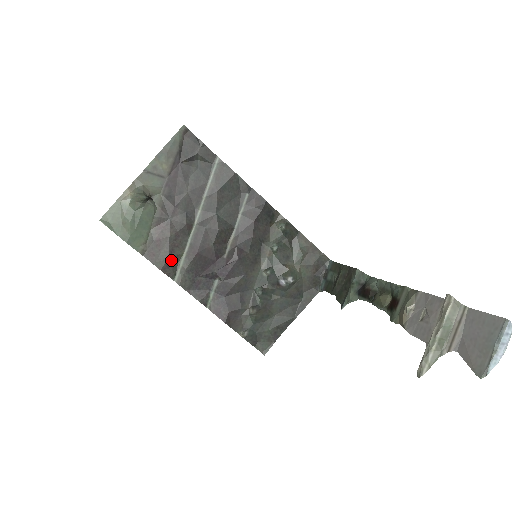
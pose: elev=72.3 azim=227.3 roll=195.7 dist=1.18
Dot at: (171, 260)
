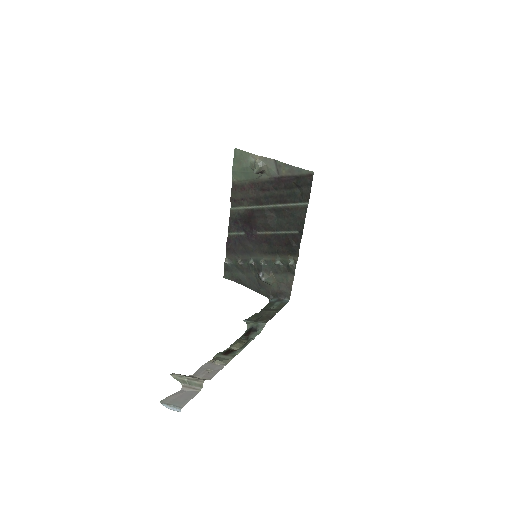
Dot at: (239, 201)
